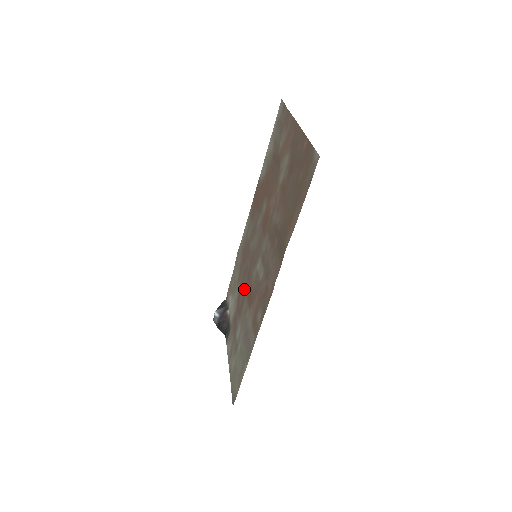
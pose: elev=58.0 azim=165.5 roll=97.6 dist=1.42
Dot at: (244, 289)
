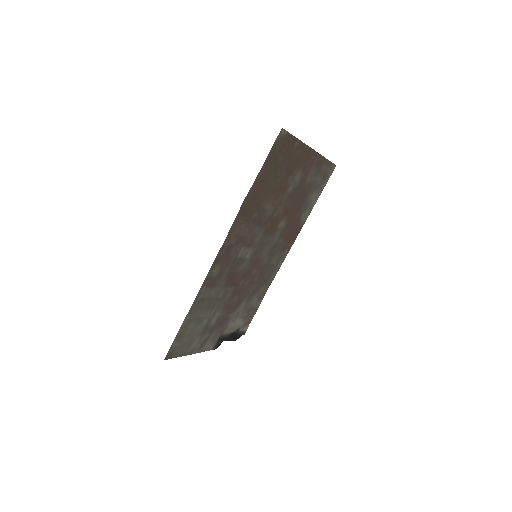
Dot at: (240, 289)
